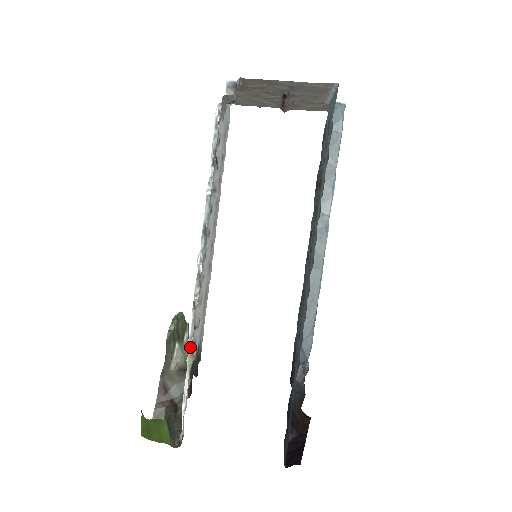
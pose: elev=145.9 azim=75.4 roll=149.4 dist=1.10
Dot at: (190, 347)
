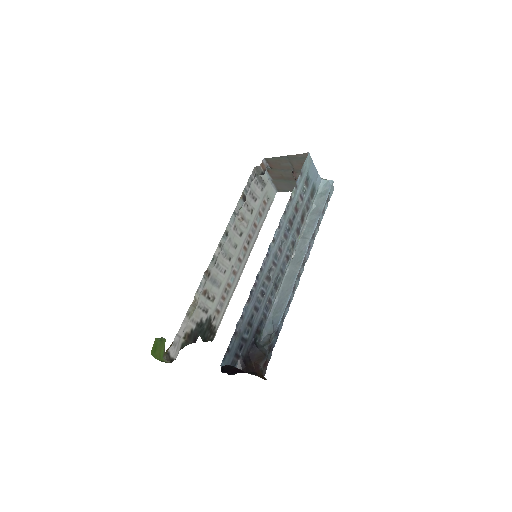
Dot at: (198, 299)
